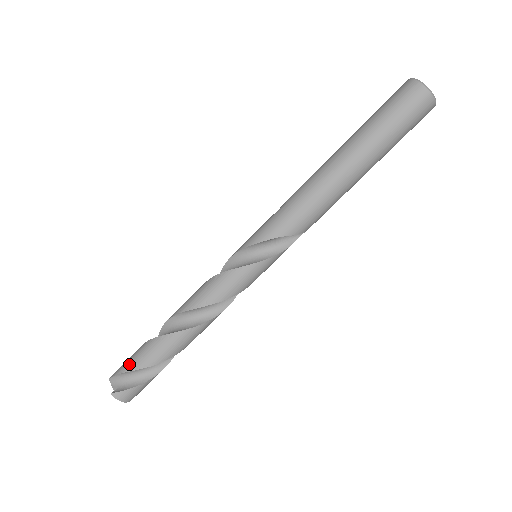
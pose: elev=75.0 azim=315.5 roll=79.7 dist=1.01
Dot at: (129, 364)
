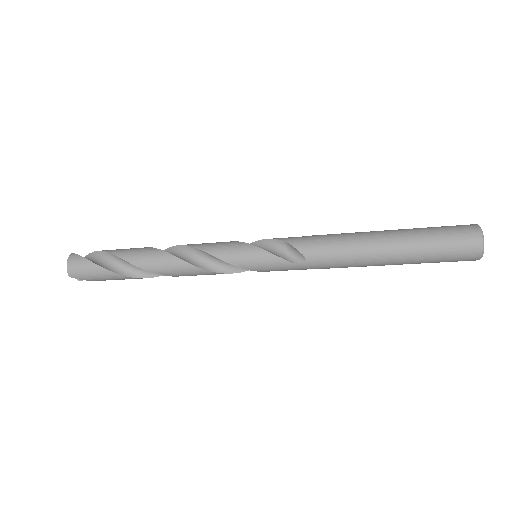
Dot at: occluded
